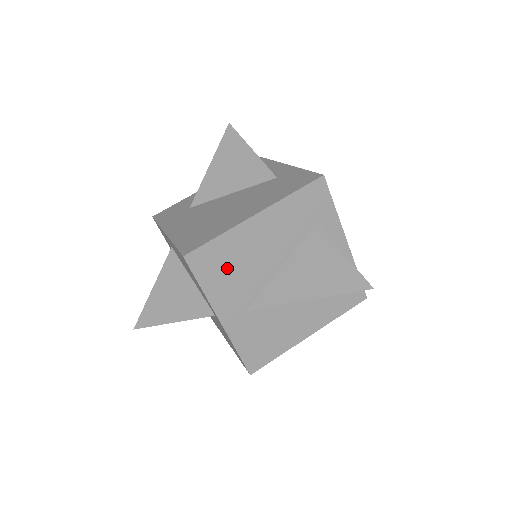
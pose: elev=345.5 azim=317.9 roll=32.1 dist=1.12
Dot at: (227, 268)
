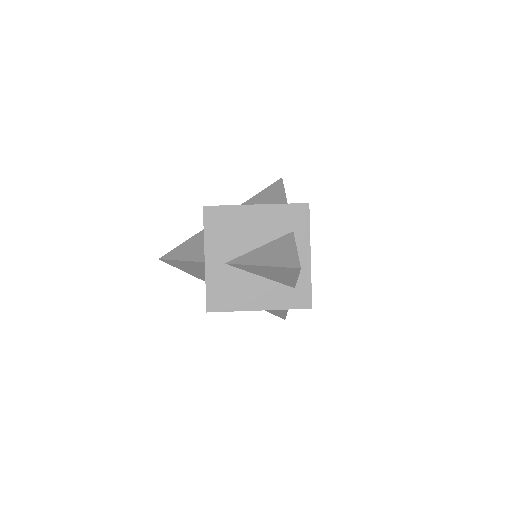
Dot at: (225, 228)
